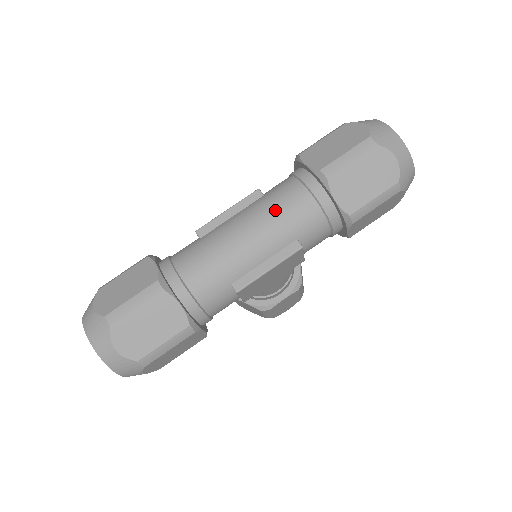
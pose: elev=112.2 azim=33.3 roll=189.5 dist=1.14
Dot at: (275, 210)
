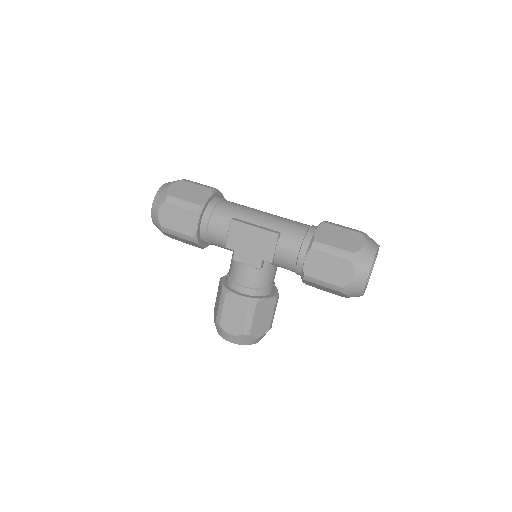
Dot at: (288, 219)
